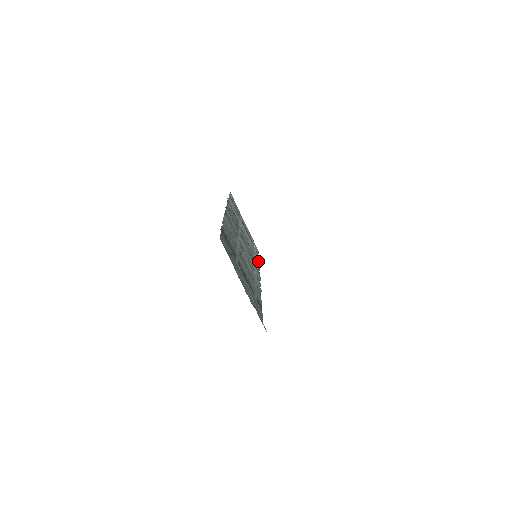
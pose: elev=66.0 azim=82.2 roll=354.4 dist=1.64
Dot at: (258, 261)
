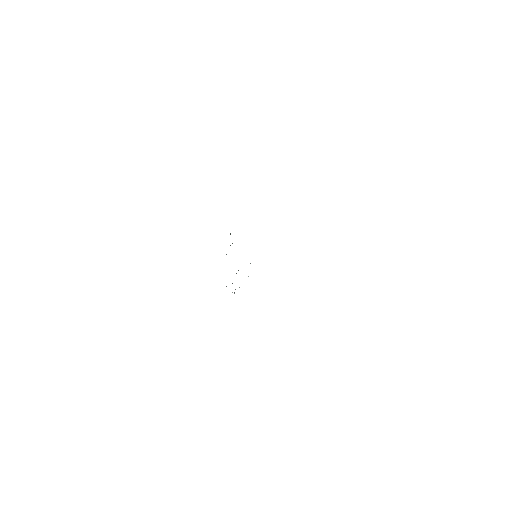
Dot at: occluded
